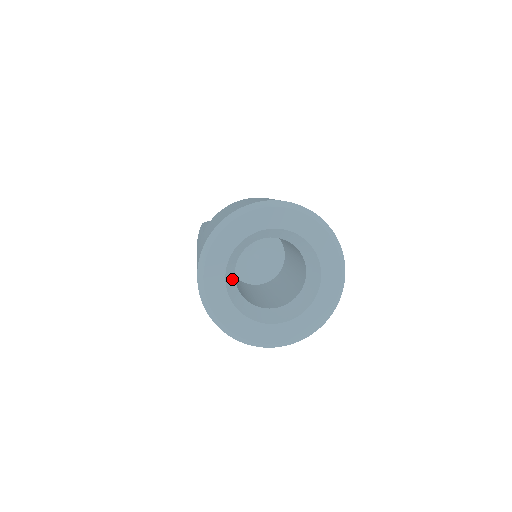
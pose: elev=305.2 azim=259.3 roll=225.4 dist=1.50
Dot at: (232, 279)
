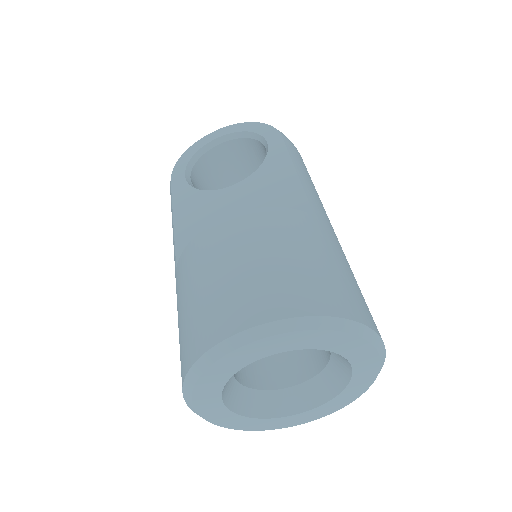
Dot at: (233, 387)
